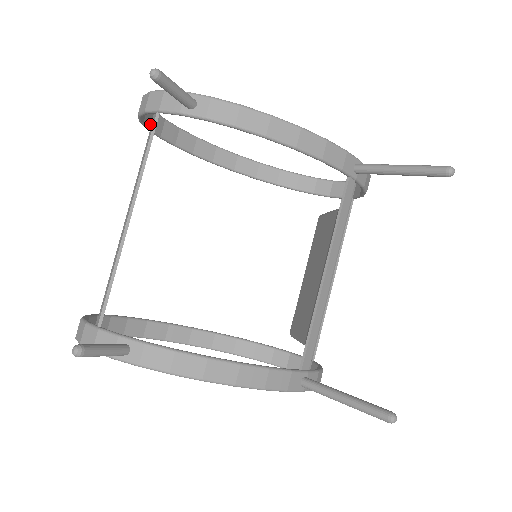
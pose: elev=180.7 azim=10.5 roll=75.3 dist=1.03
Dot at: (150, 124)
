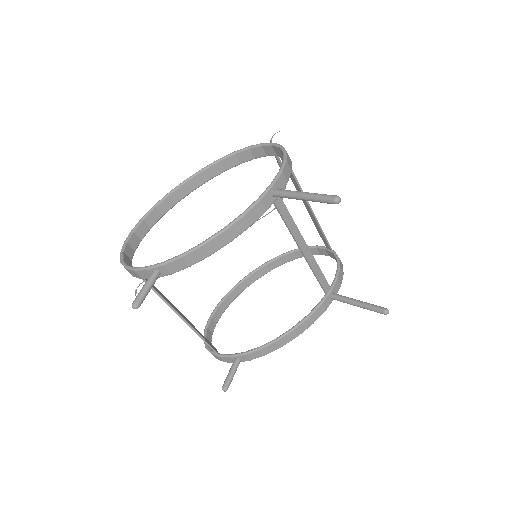
Dot at: (133, 250)
